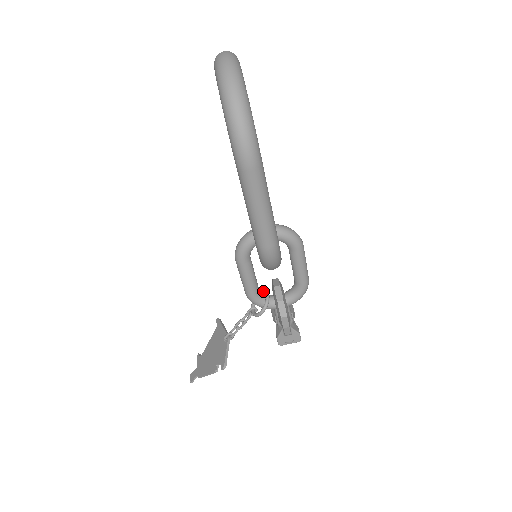
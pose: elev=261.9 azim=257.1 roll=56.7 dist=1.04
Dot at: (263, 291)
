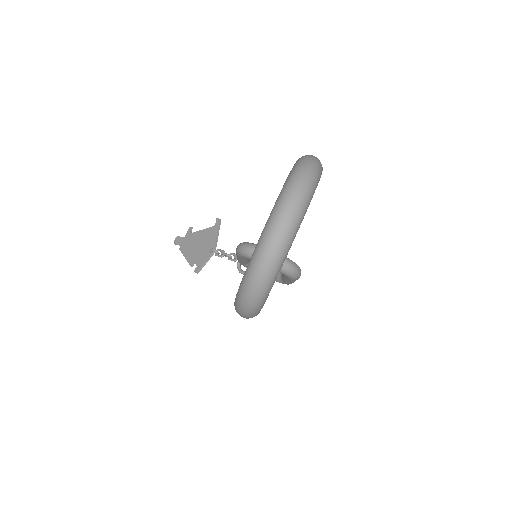
Dot at: occluded
